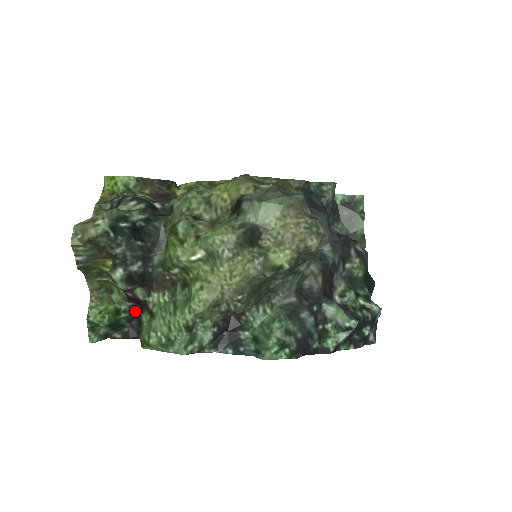
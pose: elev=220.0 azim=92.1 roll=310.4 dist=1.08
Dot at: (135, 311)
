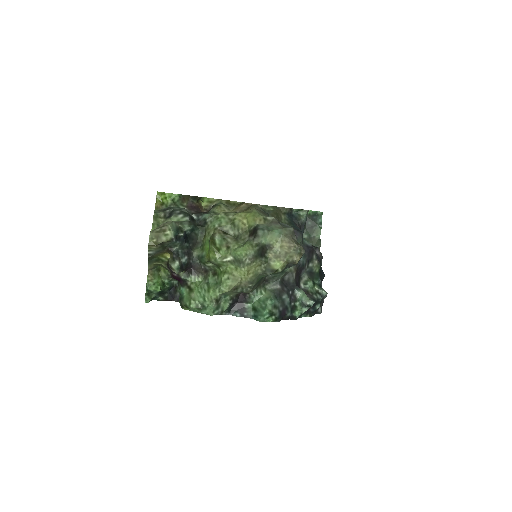
Dot at: (173, 283)
